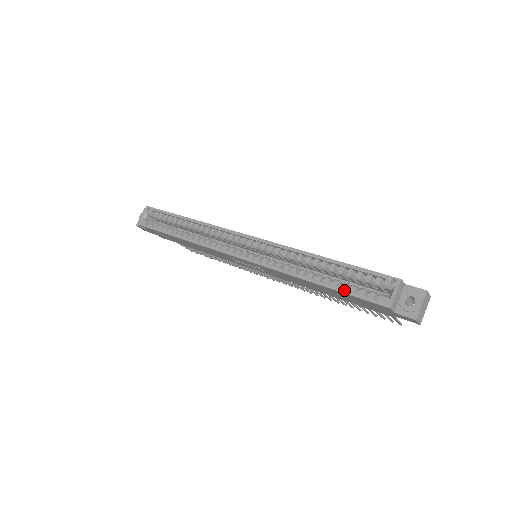
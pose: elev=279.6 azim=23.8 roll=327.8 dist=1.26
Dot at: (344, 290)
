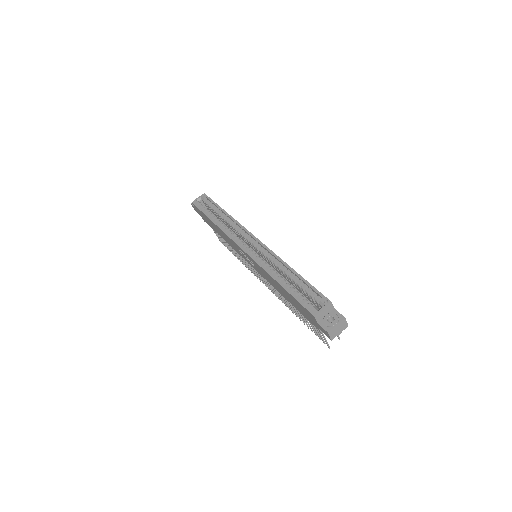
Dot at: (294, 294)
